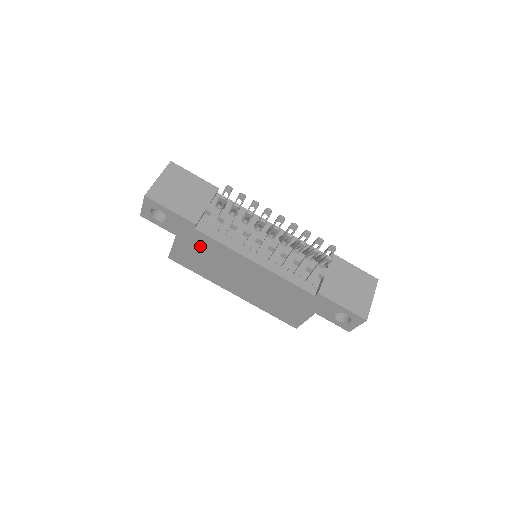
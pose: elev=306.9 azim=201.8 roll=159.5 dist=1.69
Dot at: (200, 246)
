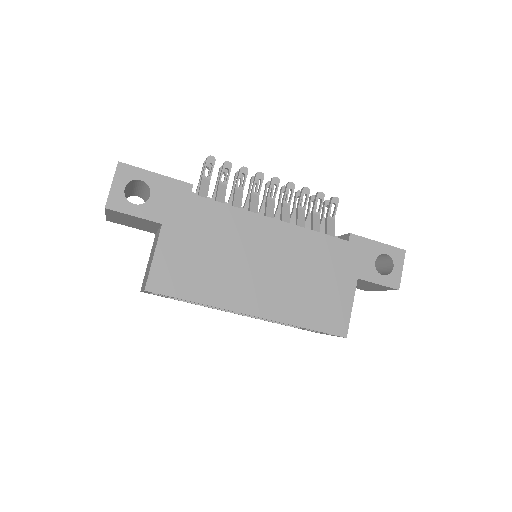
Dot at: (199, 228)
